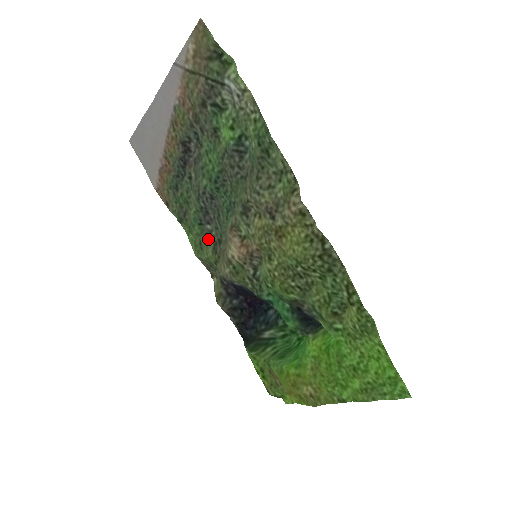
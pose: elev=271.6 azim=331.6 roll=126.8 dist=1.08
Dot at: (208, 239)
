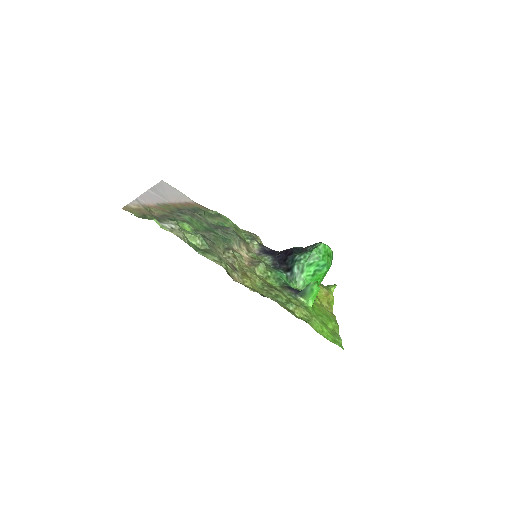
Dot at: occluded
